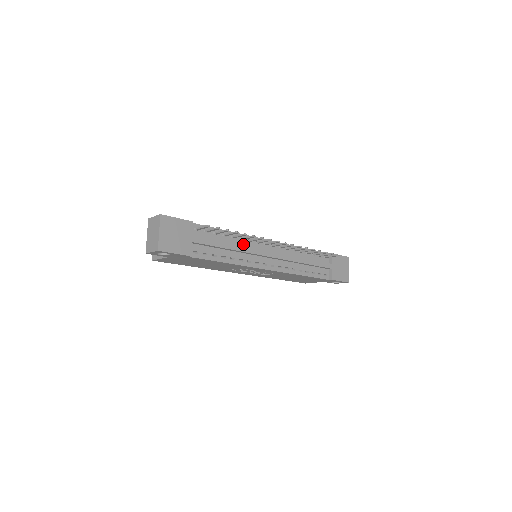
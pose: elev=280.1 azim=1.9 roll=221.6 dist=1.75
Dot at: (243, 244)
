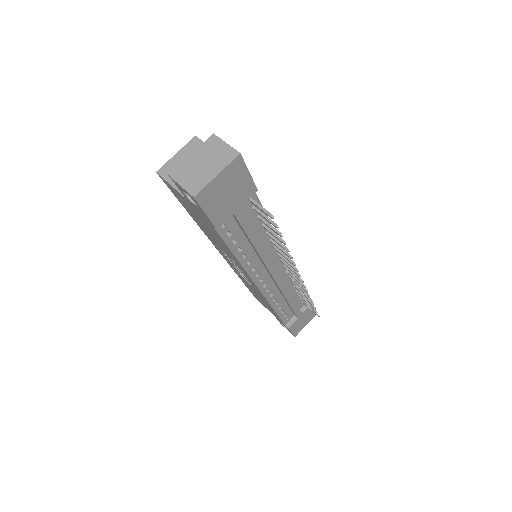
Dot at: (267, 247)
